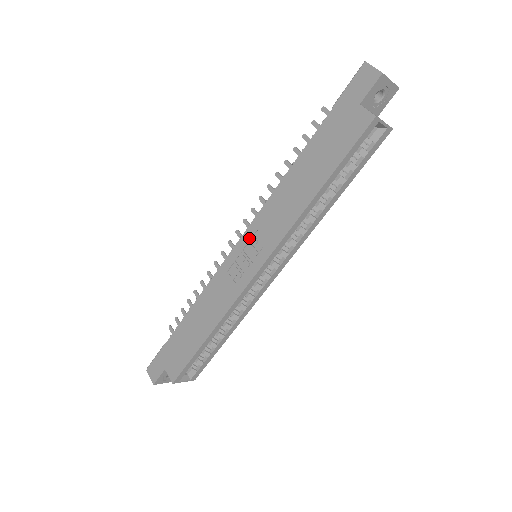
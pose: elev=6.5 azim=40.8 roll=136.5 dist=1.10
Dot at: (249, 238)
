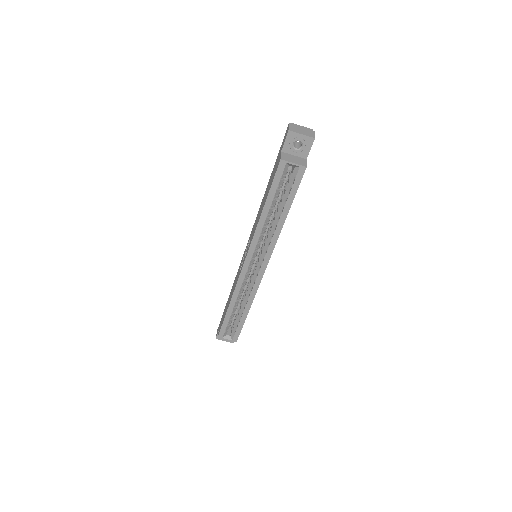
Dot at: (248, 242)
